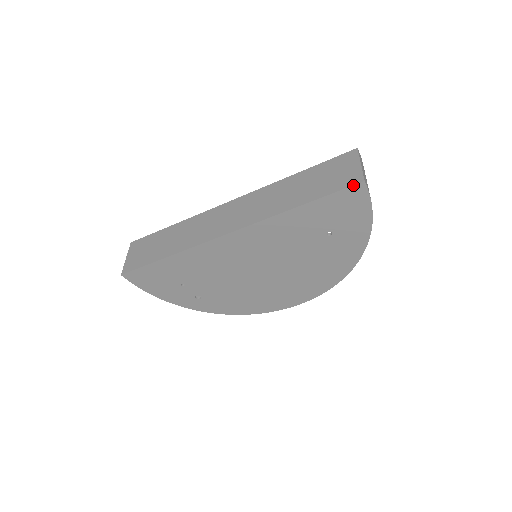
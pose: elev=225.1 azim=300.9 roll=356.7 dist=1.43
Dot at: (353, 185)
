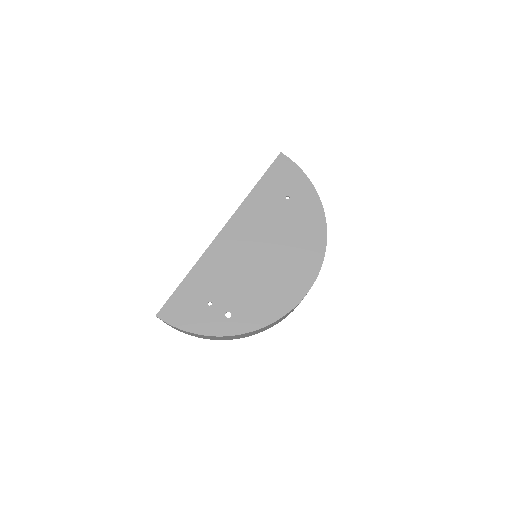
Dot at: (276, 158)
